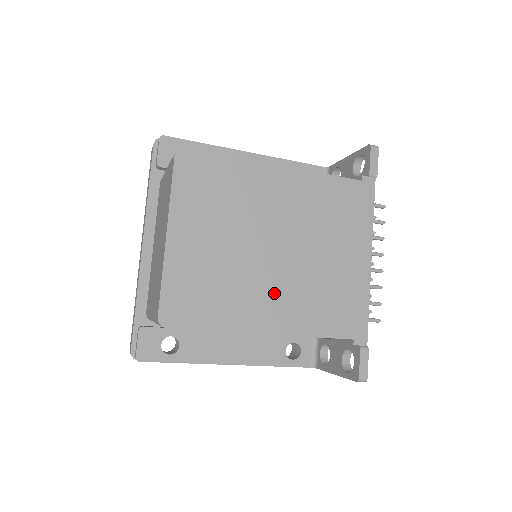
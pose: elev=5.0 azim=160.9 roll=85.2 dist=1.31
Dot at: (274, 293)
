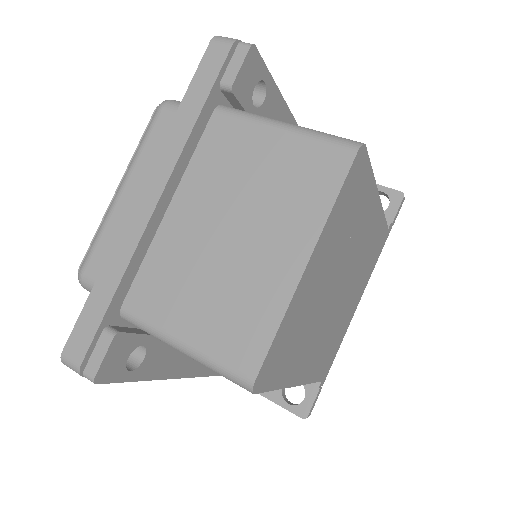
Dot at: (317, 340)
